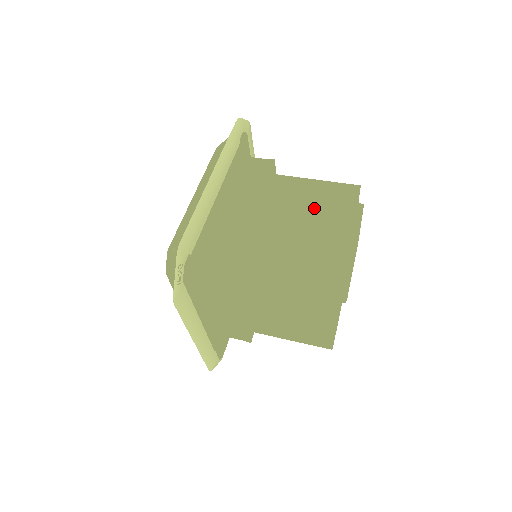
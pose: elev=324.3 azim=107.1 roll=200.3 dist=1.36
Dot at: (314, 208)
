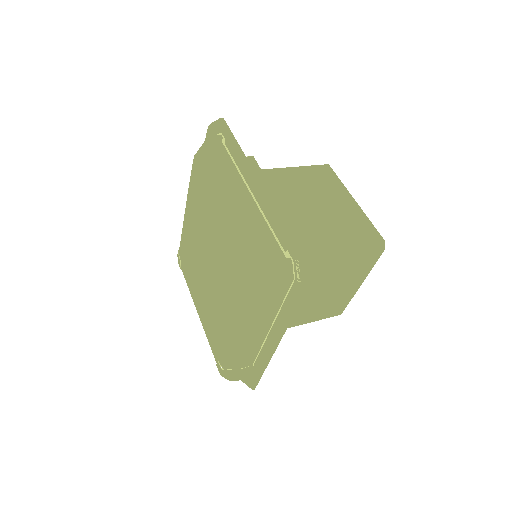
Dot at: (315, 189)
